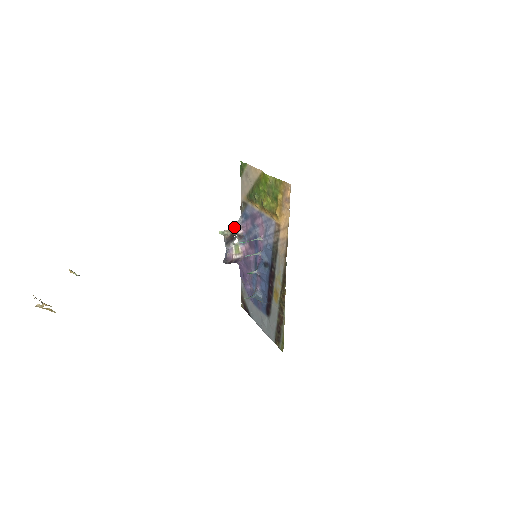
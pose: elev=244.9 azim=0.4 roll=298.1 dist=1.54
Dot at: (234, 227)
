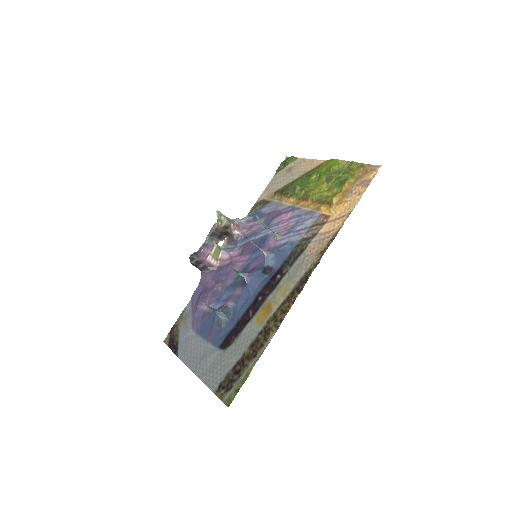
Dot at: (234, 221)
